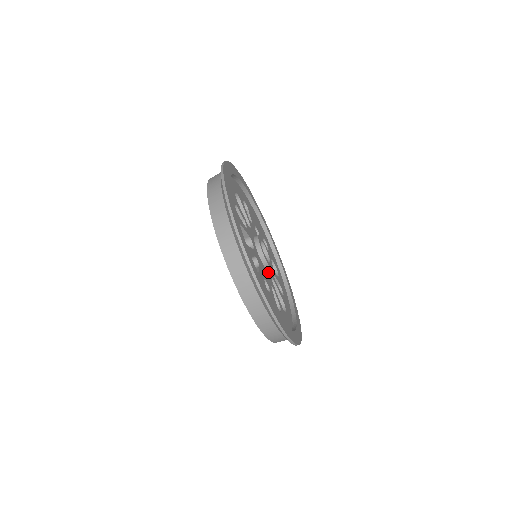
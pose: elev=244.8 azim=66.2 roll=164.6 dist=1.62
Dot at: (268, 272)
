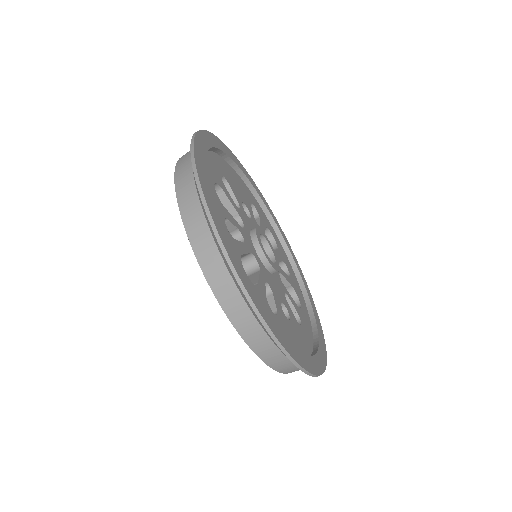
Dot at: (275, 273)
